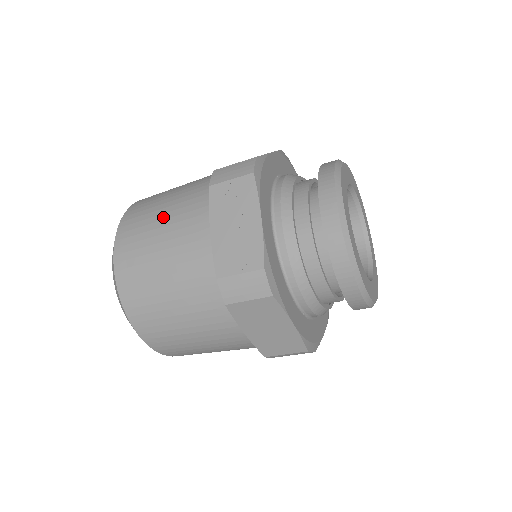
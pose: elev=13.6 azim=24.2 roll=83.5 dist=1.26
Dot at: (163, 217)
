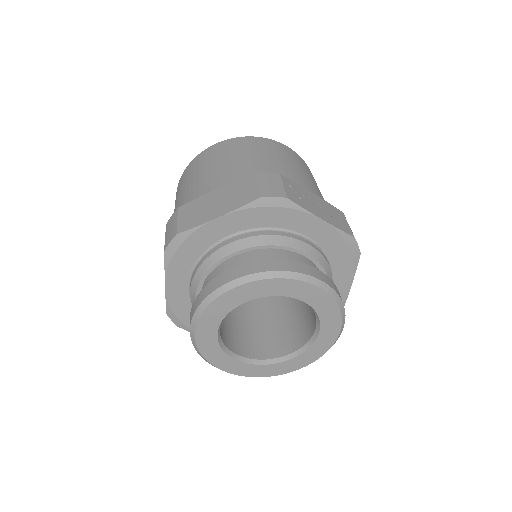
Dot at: (177, 205)
